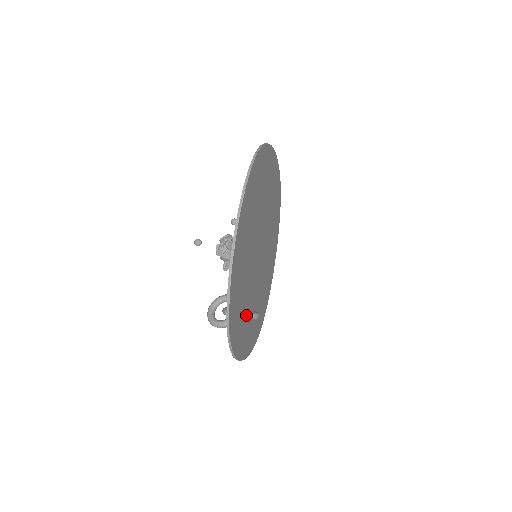
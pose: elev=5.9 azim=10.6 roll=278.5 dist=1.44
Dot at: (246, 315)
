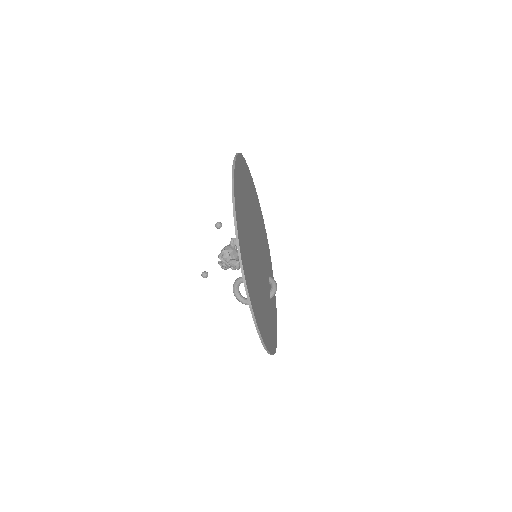
Dot at: (270, 302)
